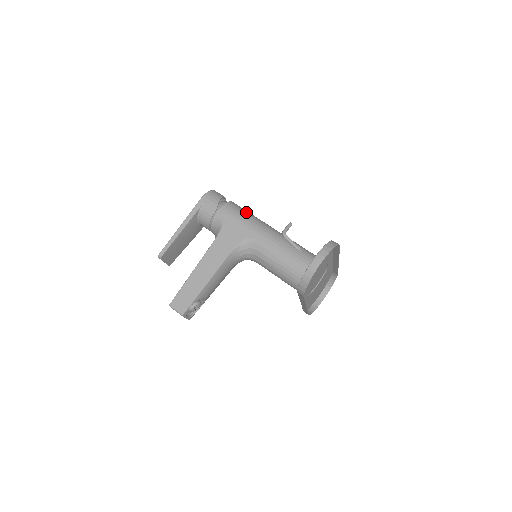
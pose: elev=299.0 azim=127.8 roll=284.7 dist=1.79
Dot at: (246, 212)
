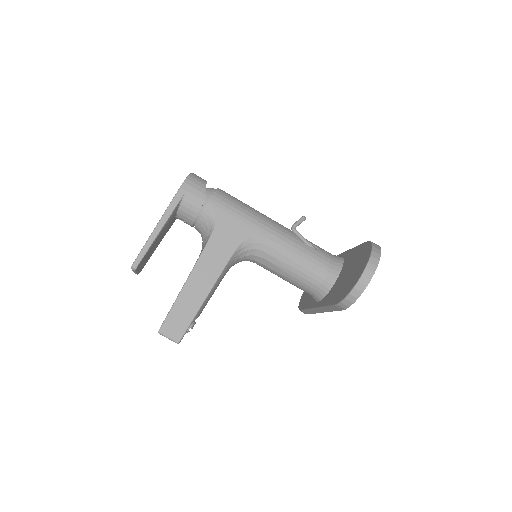
Dot at: (240, 202)
